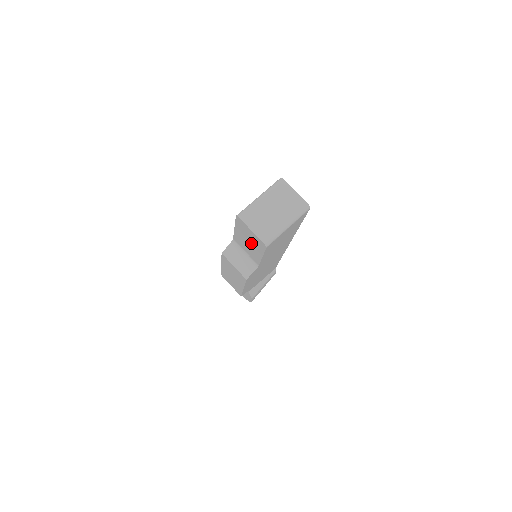
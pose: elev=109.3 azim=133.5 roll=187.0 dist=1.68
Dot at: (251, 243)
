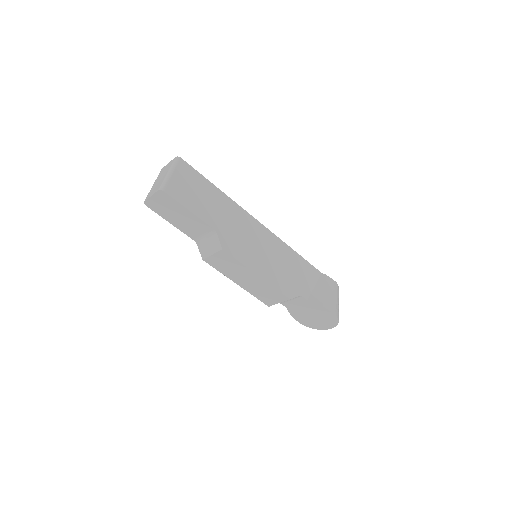
Dot at: (176, 212)
